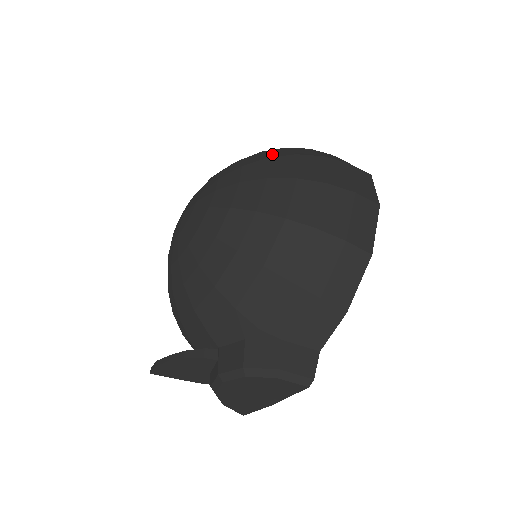
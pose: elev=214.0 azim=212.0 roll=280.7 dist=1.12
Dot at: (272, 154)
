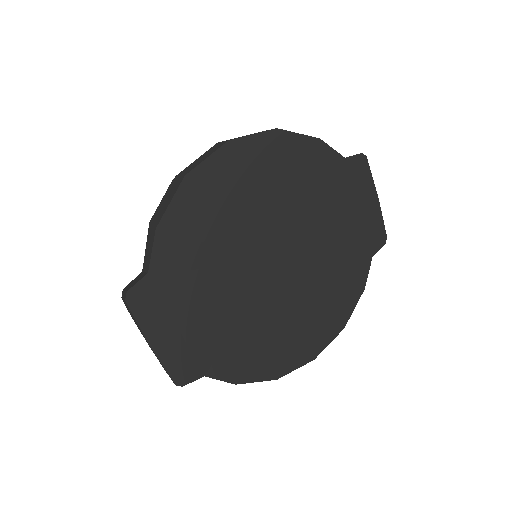
Dot at: occluded
